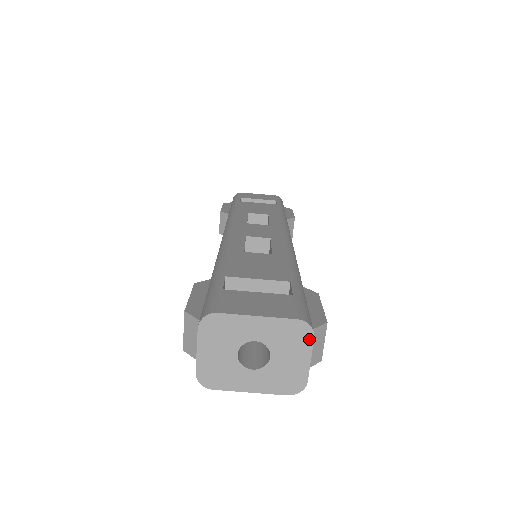
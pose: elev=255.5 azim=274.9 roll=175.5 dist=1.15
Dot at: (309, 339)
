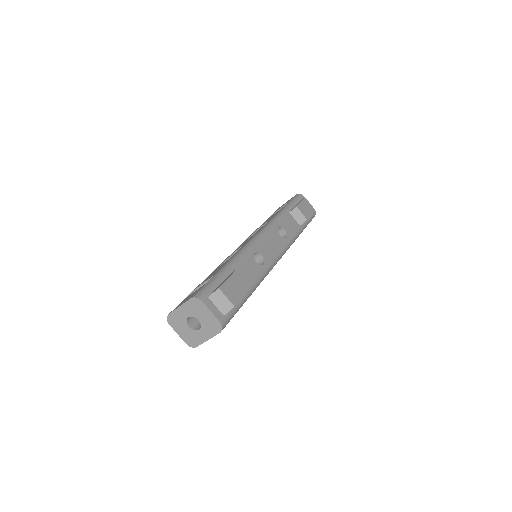
Dot at: (202, 304)
